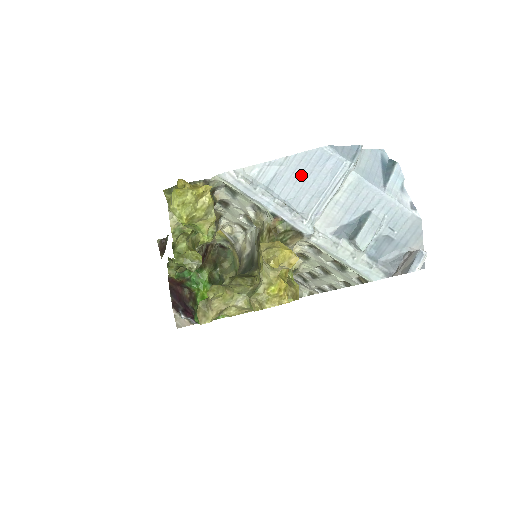
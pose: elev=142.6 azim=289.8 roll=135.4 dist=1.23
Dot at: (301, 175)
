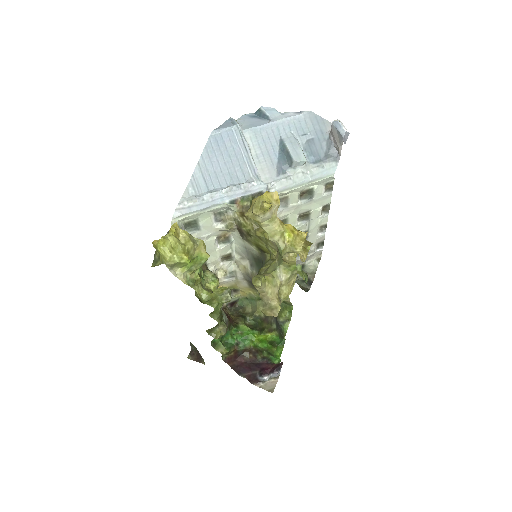
Dot at: (219, 163)
